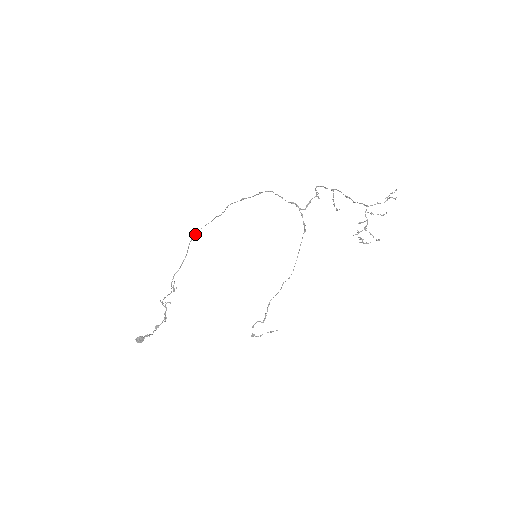
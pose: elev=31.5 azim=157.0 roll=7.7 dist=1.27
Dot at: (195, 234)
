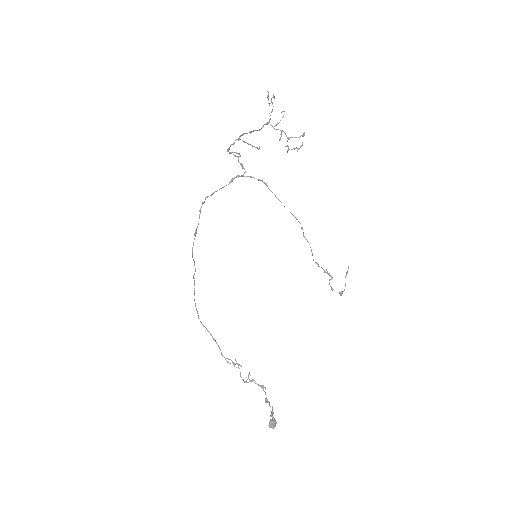
Dot at: (196, 310)
